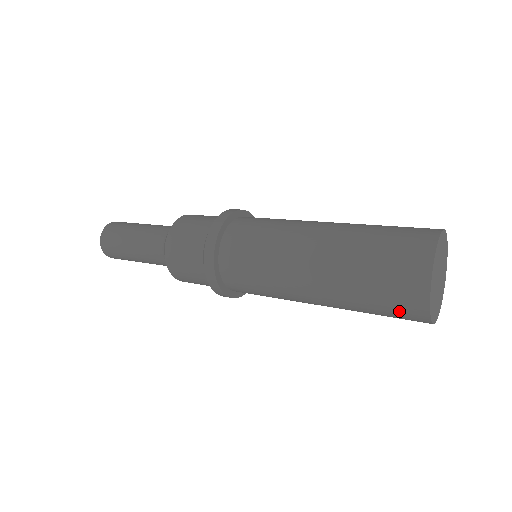
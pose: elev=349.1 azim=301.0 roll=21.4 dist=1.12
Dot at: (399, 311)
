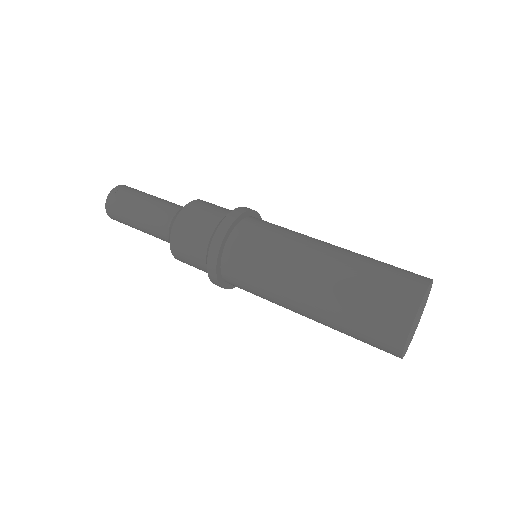
Dot at: occluded
